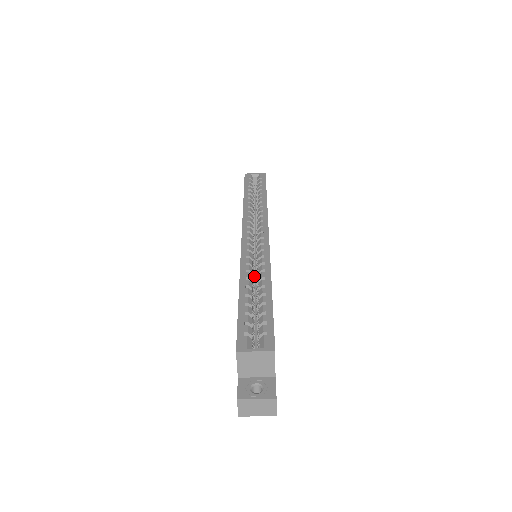
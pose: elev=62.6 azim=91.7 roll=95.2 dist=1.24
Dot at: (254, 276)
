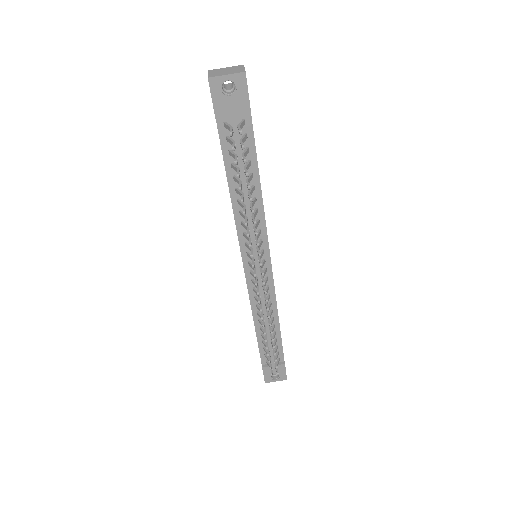
Dot at: occluded
